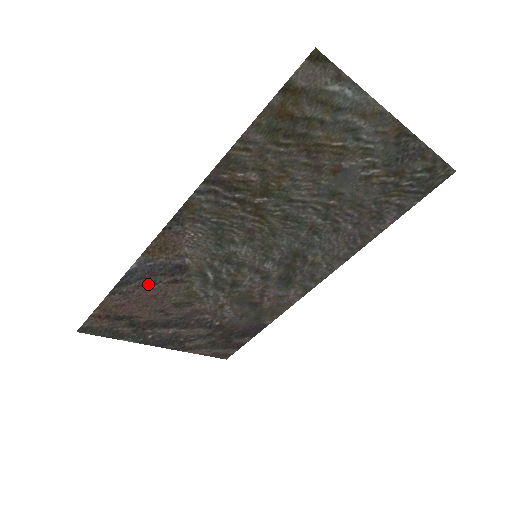
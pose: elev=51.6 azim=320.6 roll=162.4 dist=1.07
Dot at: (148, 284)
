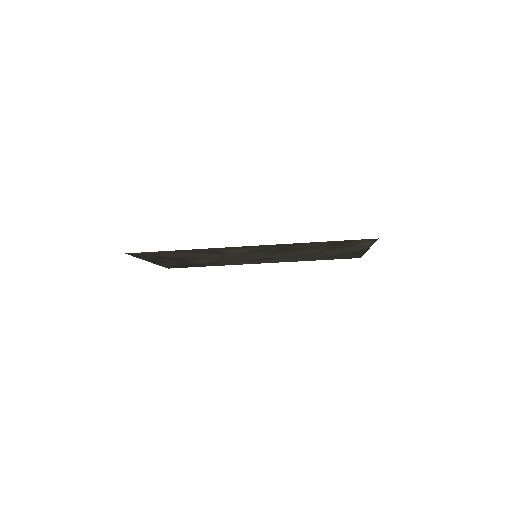
Dot at: (196, 252)
